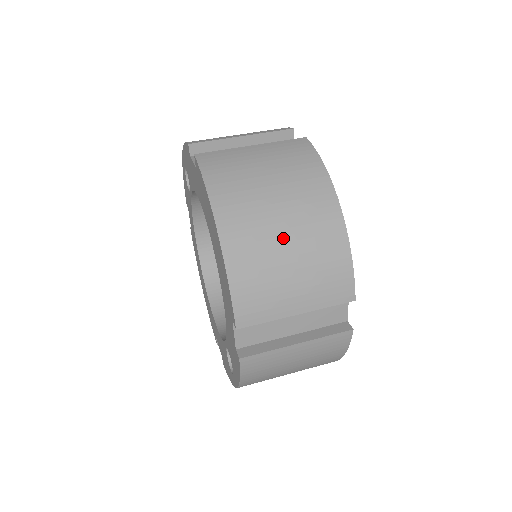
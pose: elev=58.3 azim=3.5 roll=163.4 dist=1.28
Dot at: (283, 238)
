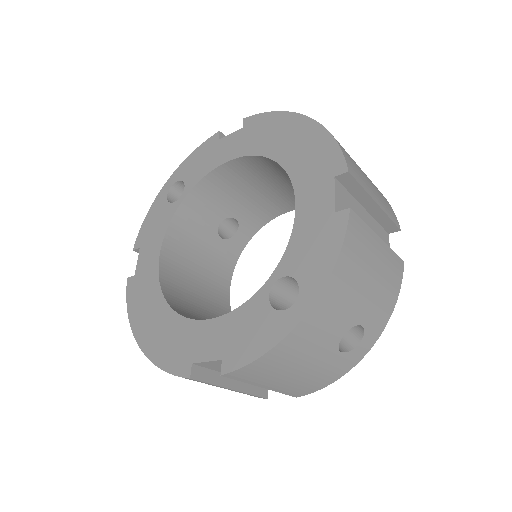
Dot at: occluded
